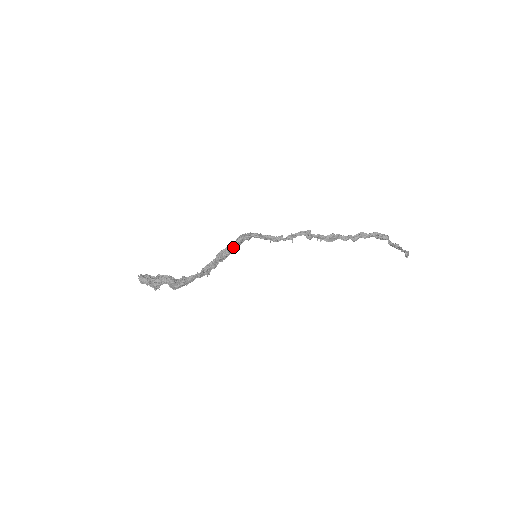
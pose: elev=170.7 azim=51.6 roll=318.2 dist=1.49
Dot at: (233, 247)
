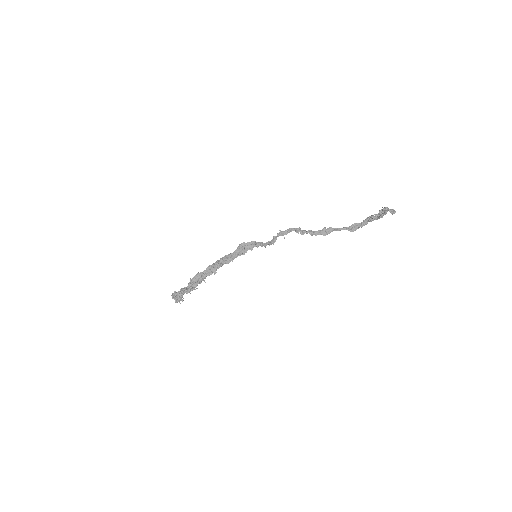
Dot at: (235, 253)
